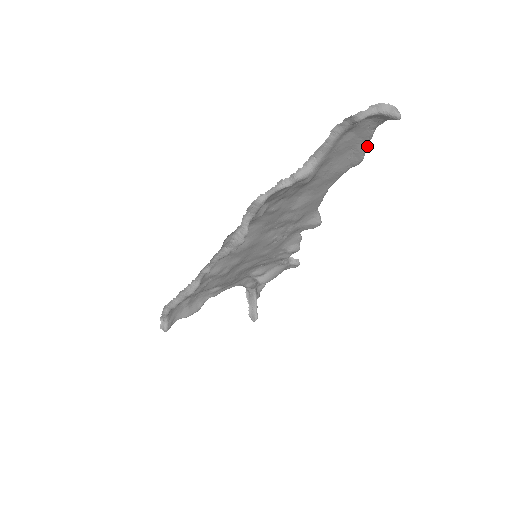
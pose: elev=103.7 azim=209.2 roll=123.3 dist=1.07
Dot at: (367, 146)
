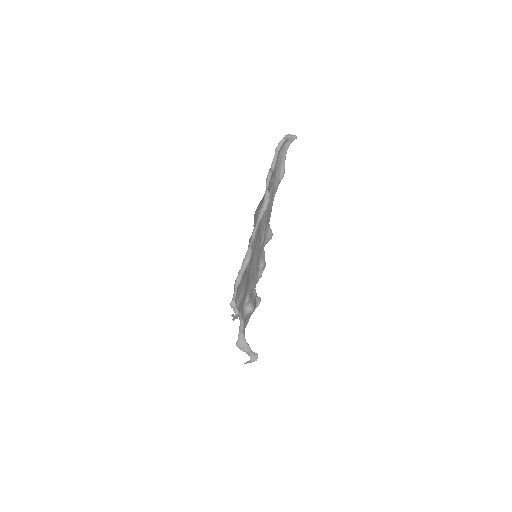
Dot at: occluded
